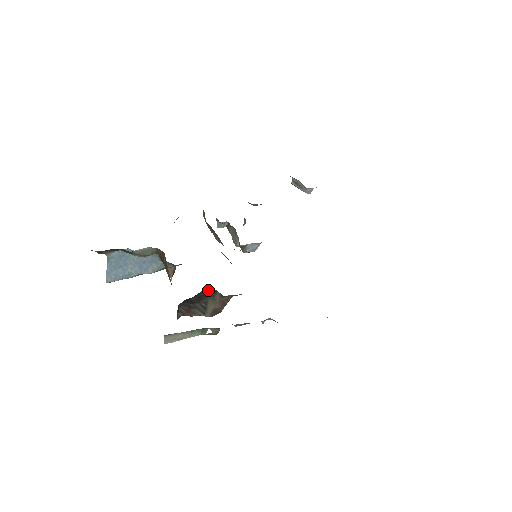
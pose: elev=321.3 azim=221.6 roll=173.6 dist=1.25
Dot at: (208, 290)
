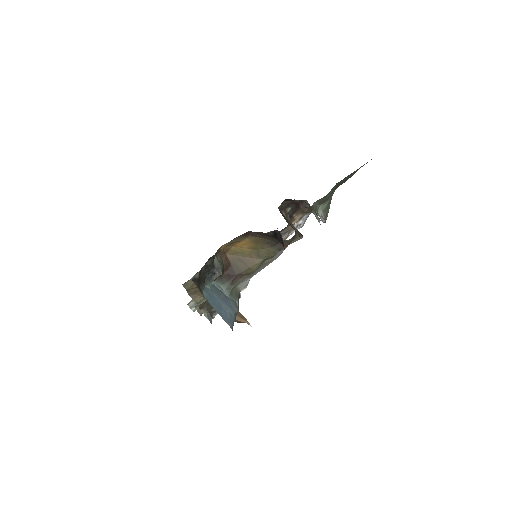
Dot at: occluded
